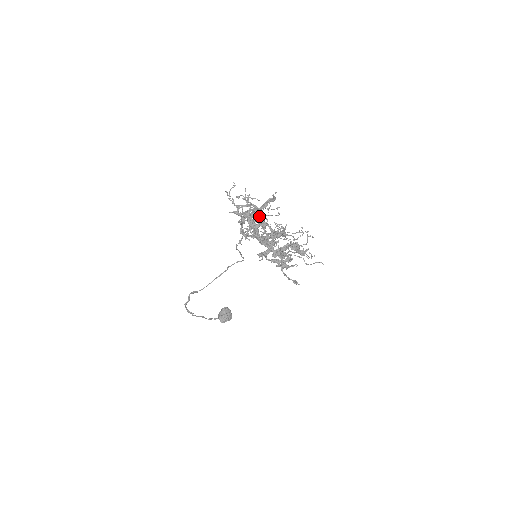
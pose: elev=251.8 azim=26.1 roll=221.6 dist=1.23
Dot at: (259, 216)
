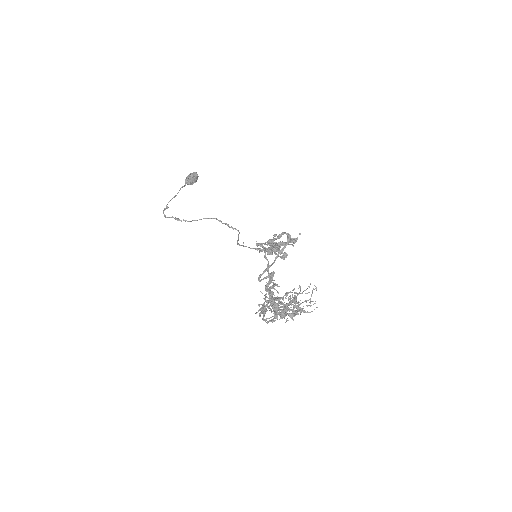
Dot at: (279, 302)
